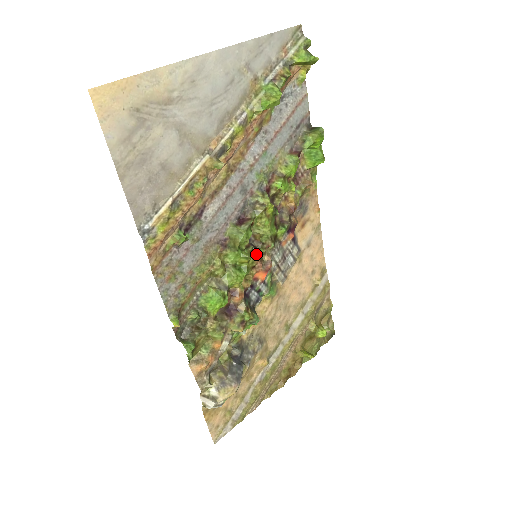
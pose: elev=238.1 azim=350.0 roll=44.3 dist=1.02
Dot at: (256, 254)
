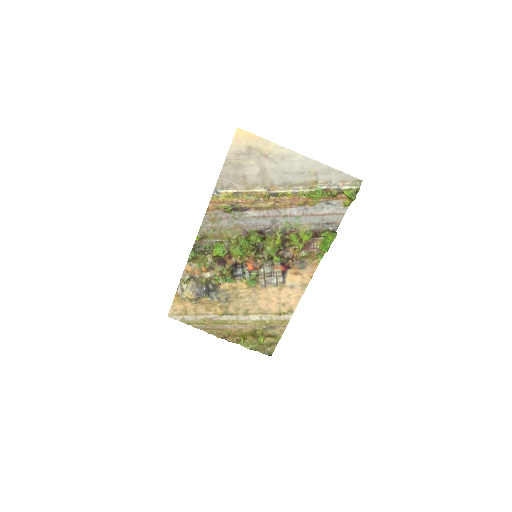
Dot at: (254, 252)
